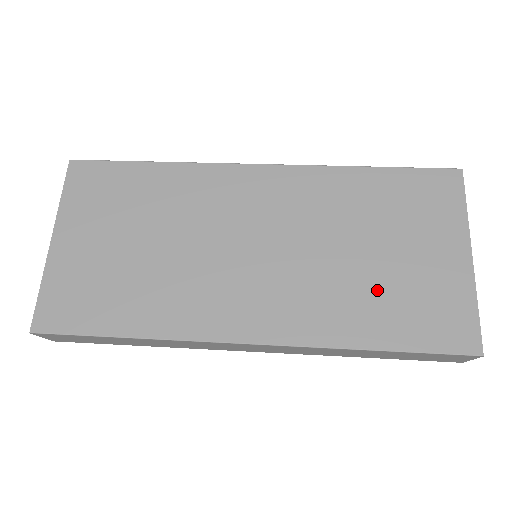
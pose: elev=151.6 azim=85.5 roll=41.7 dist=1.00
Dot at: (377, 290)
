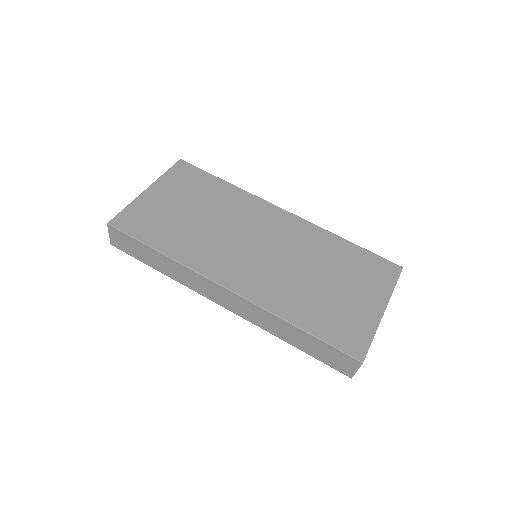
Dot at: (318, 300)
